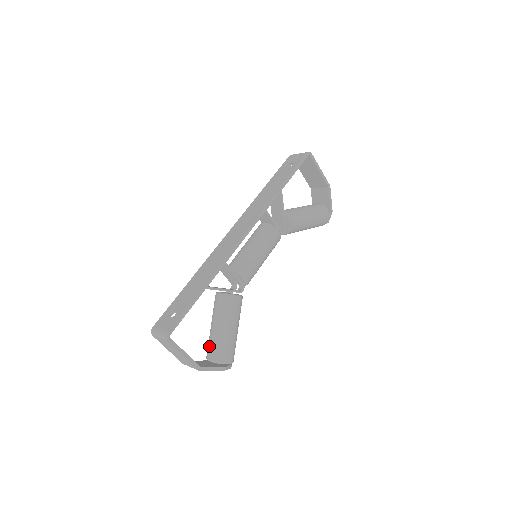
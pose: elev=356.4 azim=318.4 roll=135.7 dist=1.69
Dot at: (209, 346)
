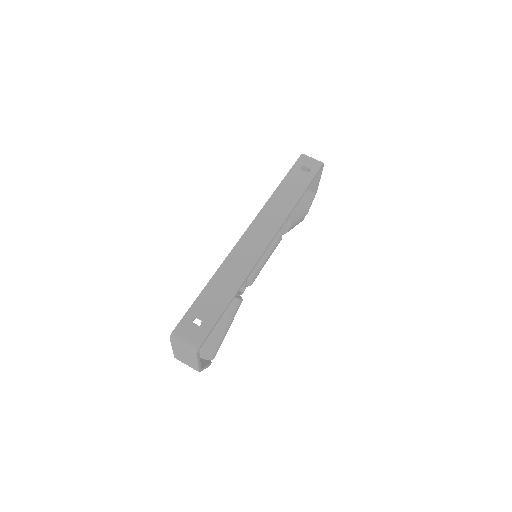
Dot at: occluded
